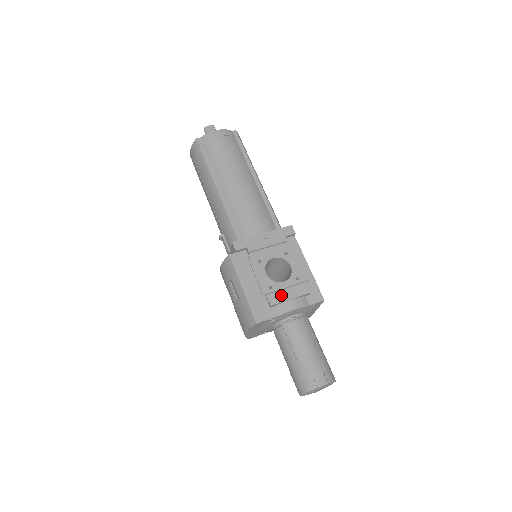
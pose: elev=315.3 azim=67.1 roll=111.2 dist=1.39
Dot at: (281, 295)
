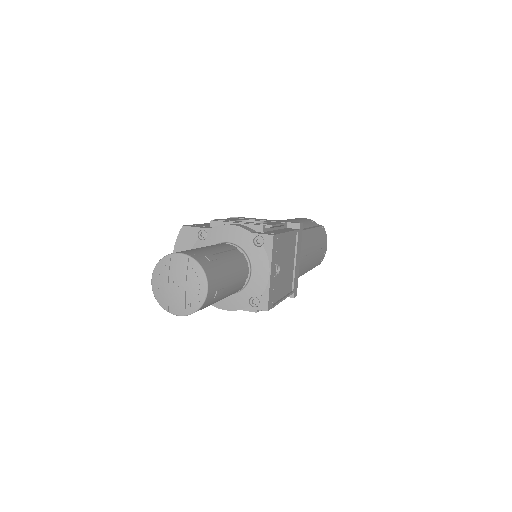
Dot at: occluded
